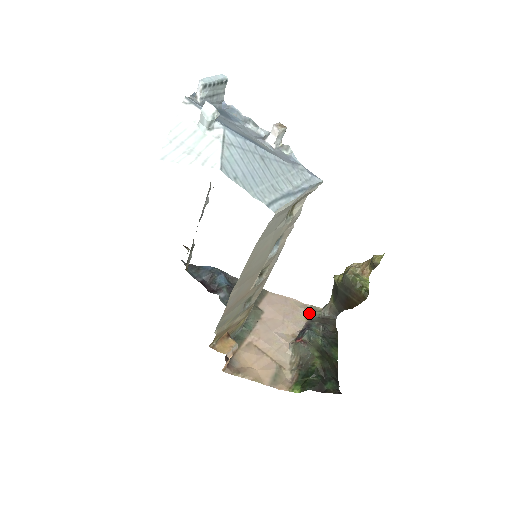
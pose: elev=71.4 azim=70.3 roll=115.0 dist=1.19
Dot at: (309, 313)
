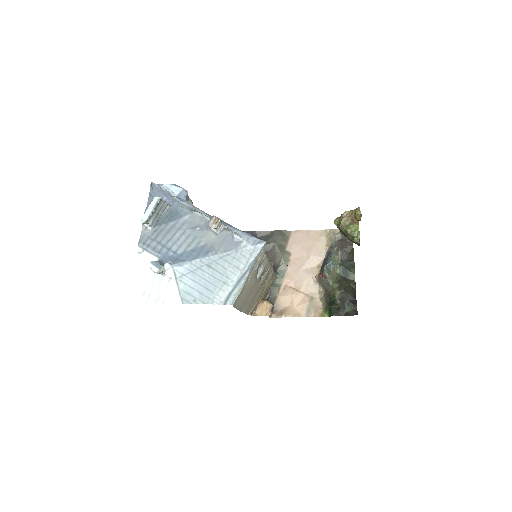
Dot at: (329, 239)
